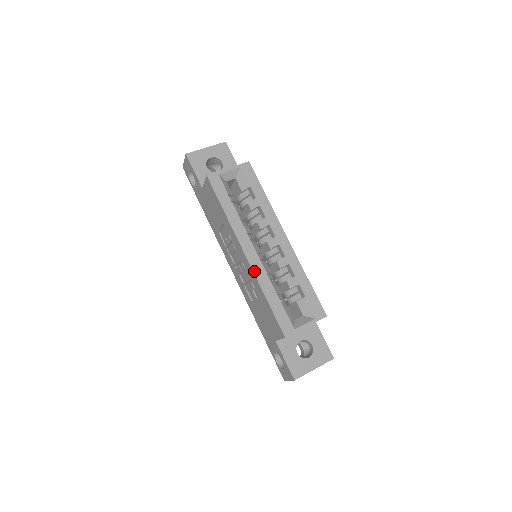
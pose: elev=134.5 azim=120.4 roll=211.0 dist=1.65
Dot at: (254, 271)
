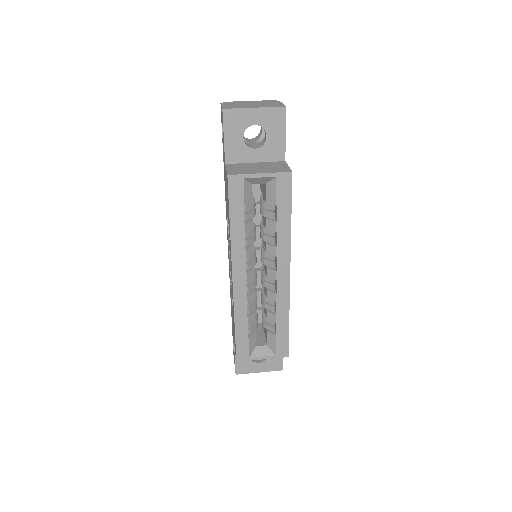
Dot at: (234, 298)
